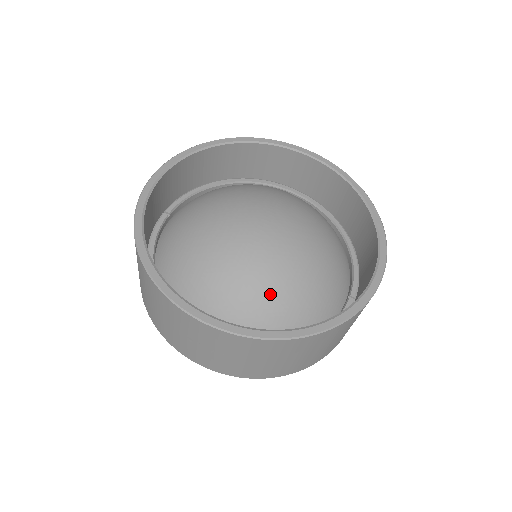
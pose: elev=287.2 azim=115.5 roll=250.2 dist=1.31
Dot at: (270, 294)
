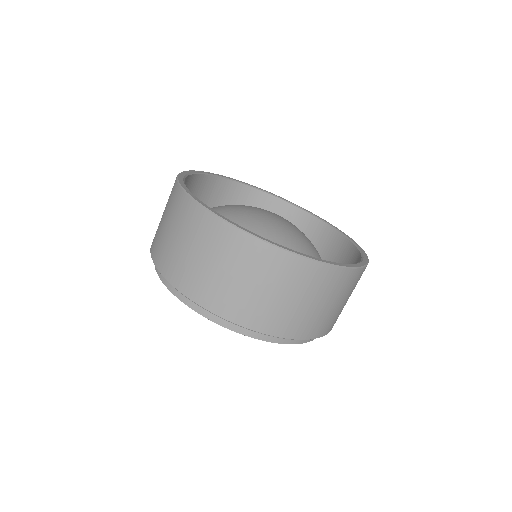
Dot at: occluded
